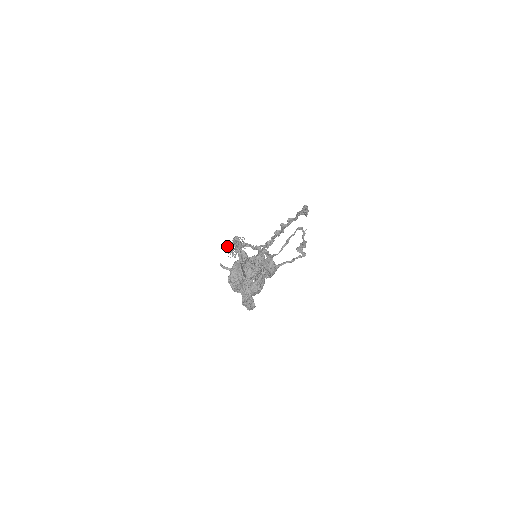
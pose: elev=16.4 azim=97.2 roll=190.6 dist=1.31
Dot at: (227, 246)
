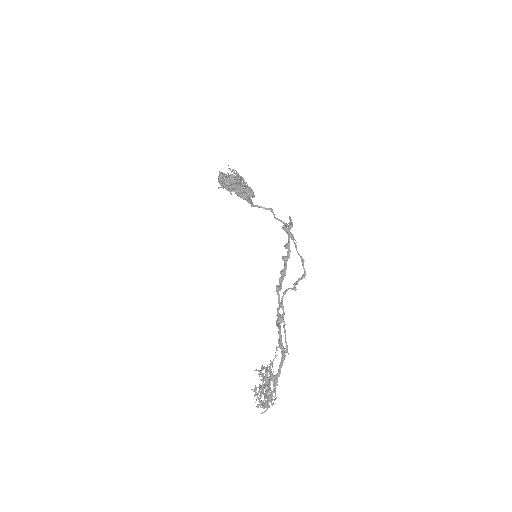
Dot at: occluded
